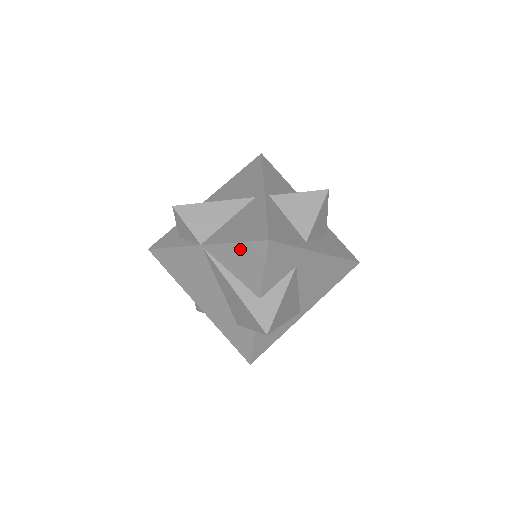
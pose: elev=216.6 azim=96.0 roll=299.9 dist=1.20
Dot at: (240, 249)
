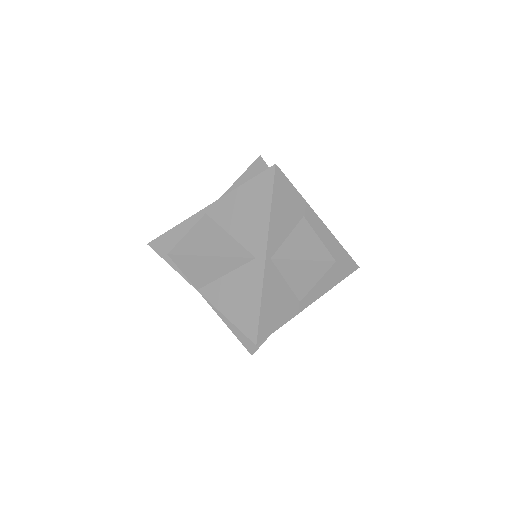
Dot at: (232, 323)
